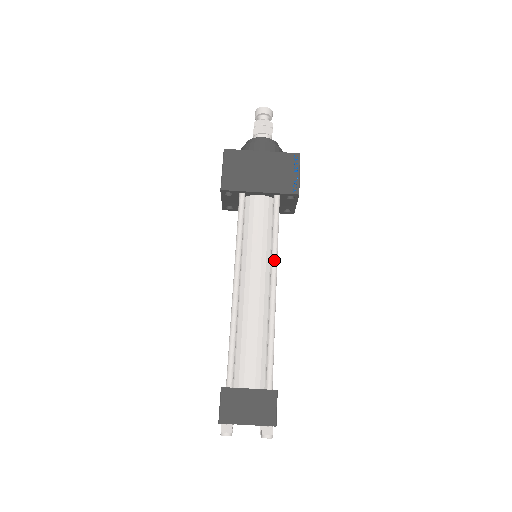
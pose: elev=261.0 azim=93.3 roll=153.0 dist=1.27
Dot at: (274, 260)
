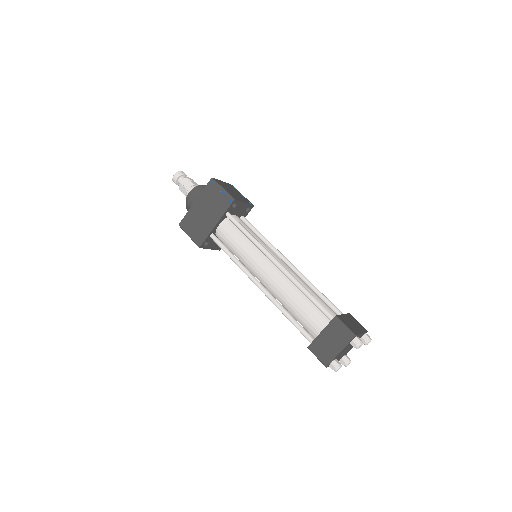
Dot at: (261, 249)
